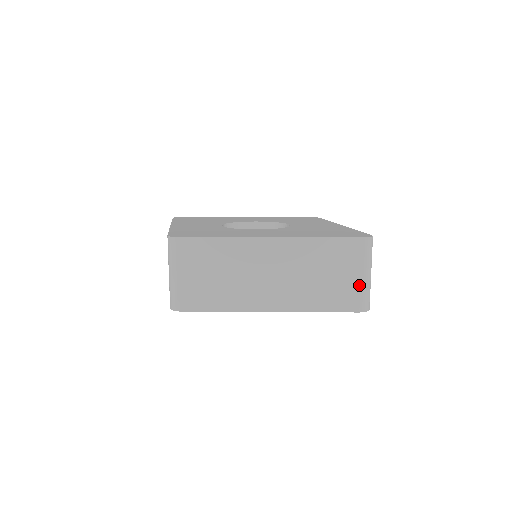
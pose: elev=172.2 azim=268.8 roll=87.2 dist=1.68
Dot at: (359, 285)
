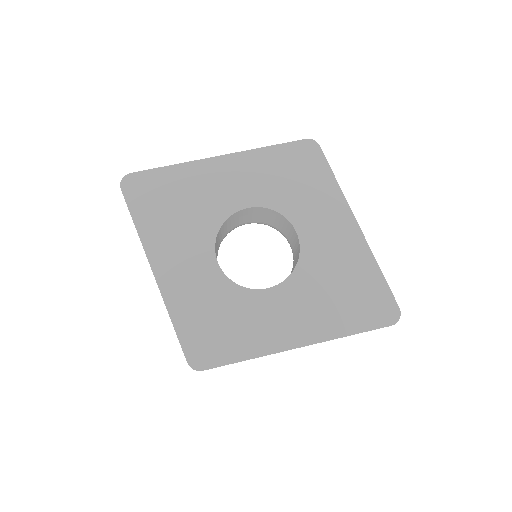
Dot at: occluded
